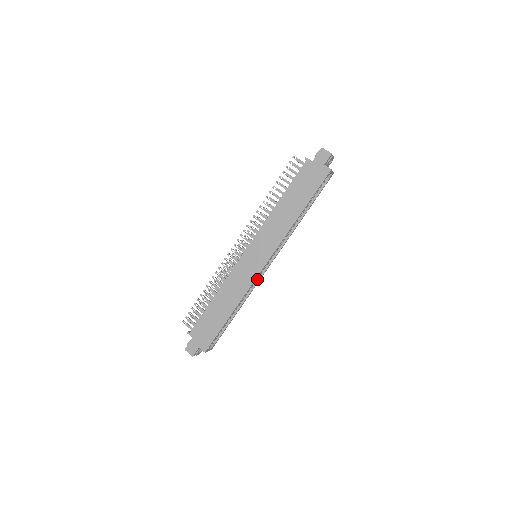
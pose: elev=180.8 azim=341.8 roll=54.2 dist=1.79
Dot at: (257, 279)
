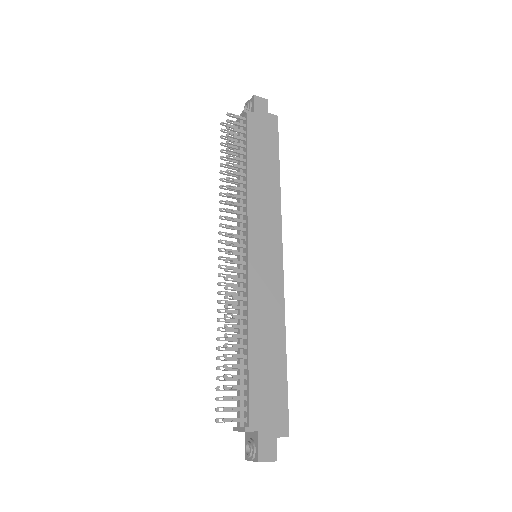
Dot at: occluded
